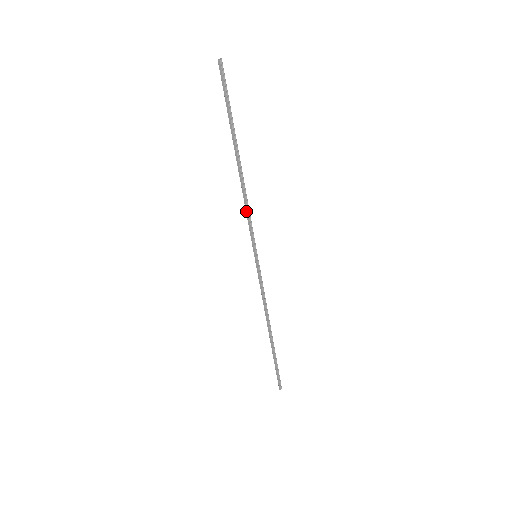
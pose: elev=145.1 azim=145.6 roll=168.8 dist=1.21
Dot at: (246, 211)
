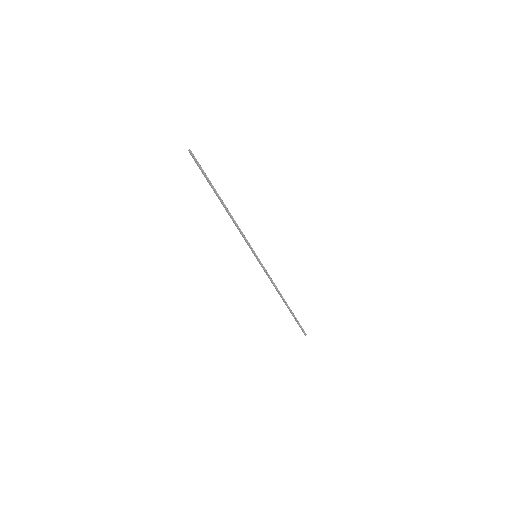
Dot at: (239, 231)
